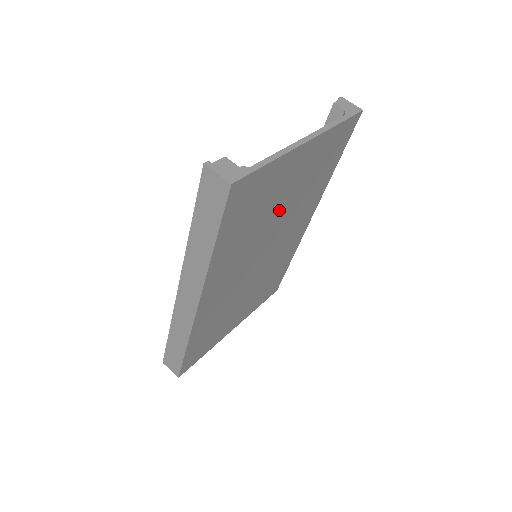
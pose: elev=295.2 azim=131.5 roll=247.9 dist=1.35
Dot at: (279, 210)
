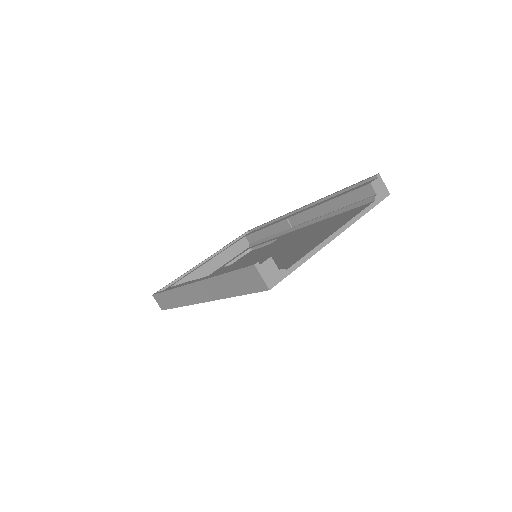
Dot at: occluded
